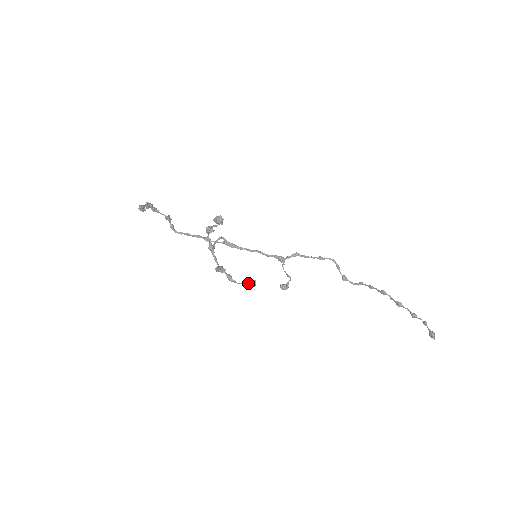
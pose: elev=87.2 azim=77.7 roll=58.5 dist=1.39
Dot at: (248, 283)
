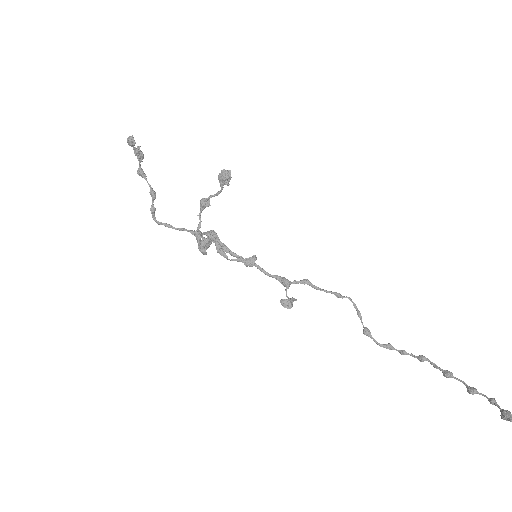
Dot at: (244, 259)
